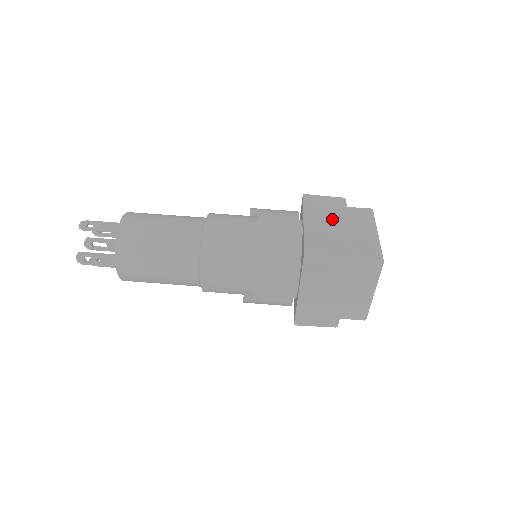
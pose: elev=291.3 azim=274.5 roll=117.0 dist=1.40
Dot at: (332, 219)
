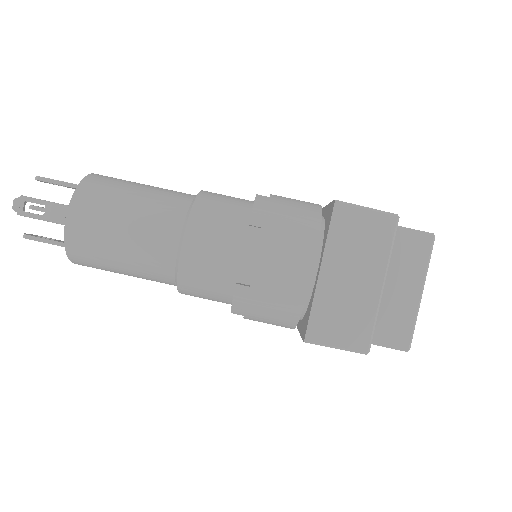
Dot at: (363, 269)
